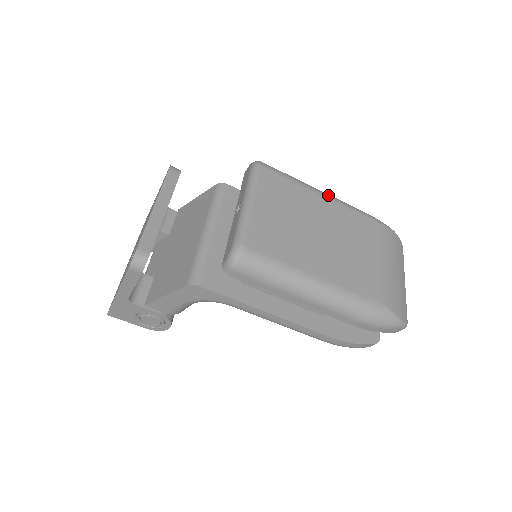
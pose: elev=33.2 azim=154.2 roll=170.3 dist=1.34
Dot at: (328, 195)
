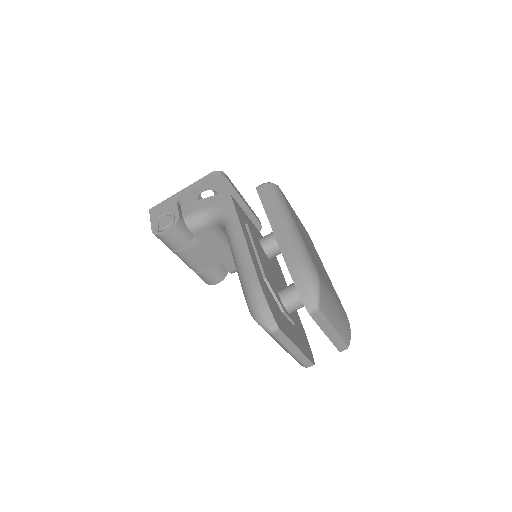
Dot at: occluded
